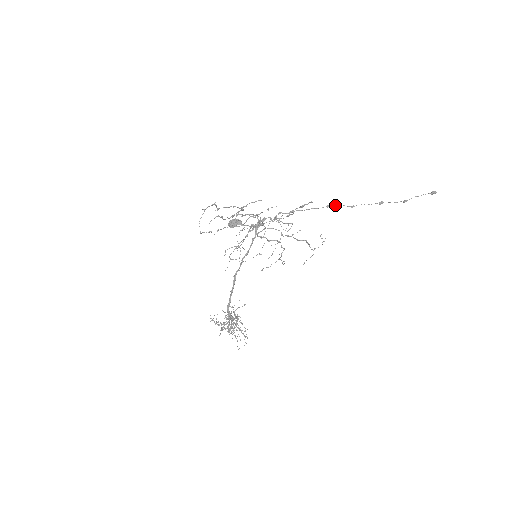
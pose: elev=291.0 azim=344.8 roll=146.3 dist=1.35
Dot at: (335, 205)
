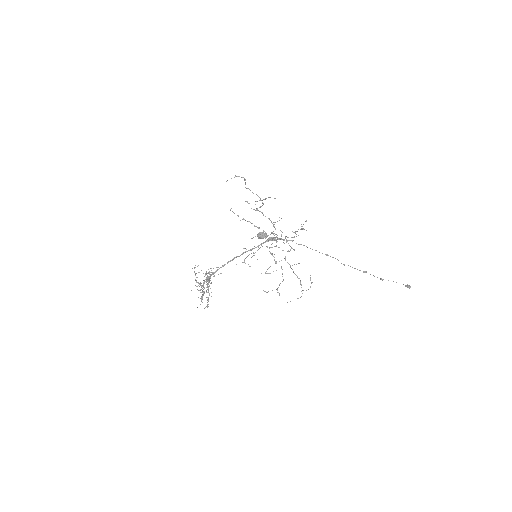
Dot at: (333, 257)
